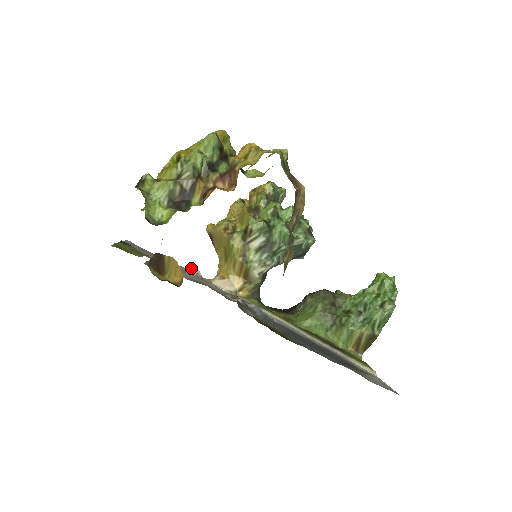
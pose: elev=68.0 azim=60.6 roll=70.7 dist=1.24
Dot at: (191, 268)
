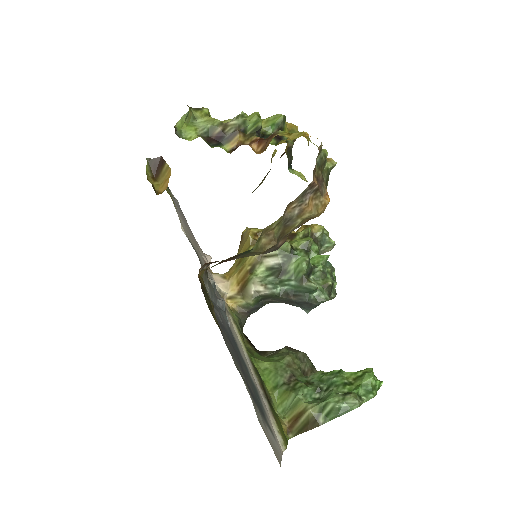
Dot at: occluded
